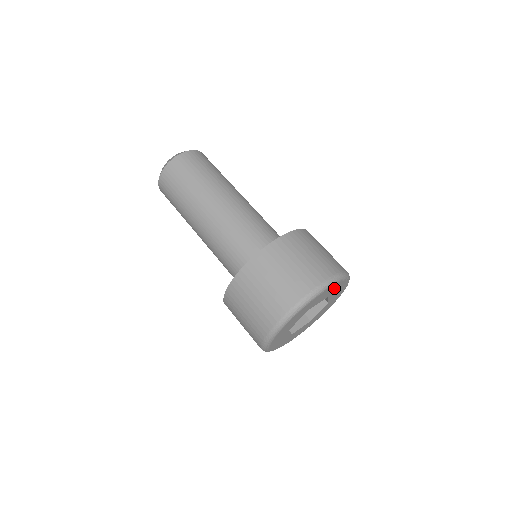
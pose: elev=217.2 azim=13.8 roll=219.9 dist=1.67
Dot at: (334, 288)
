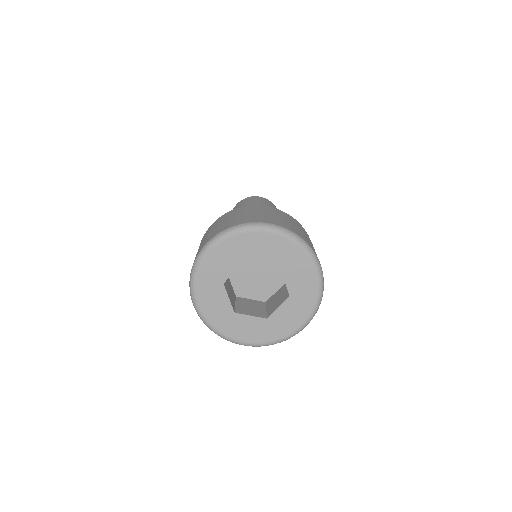
Dot at: (306, 293)
